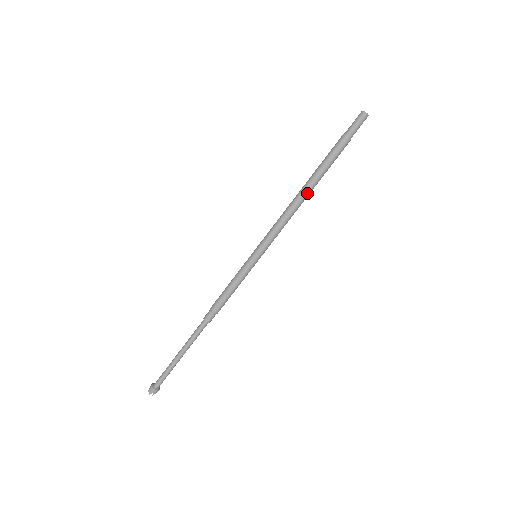
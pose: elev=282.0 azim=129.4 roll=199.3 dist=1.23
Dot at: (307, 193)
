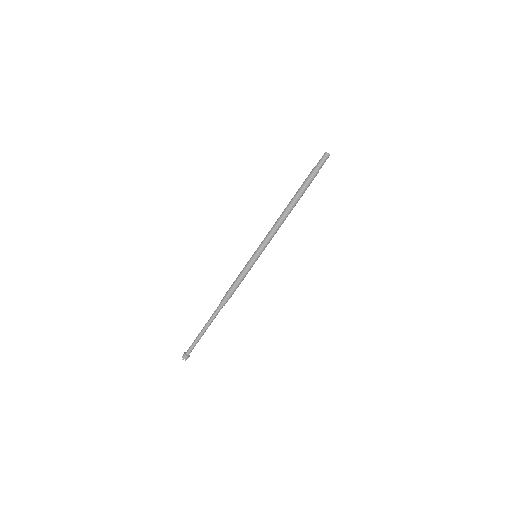
Dot at: (290, 210)
